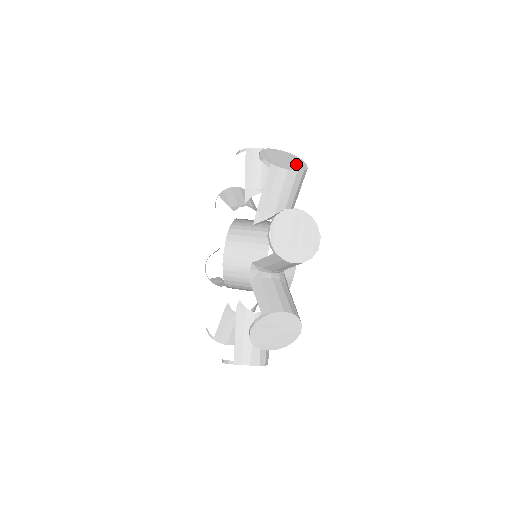
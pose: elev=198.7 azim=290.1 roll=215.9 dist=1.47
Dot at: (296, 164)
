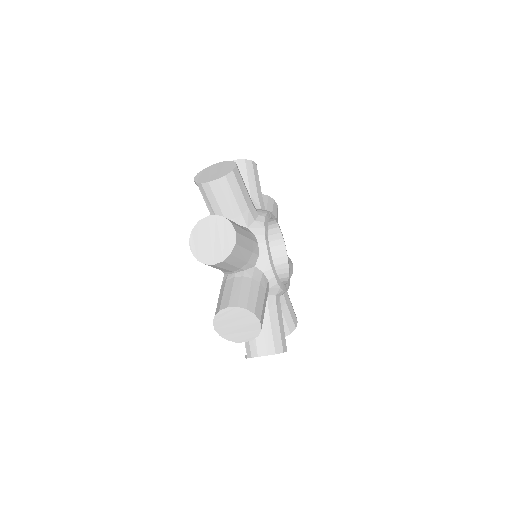
Dot at: (223, 171)
